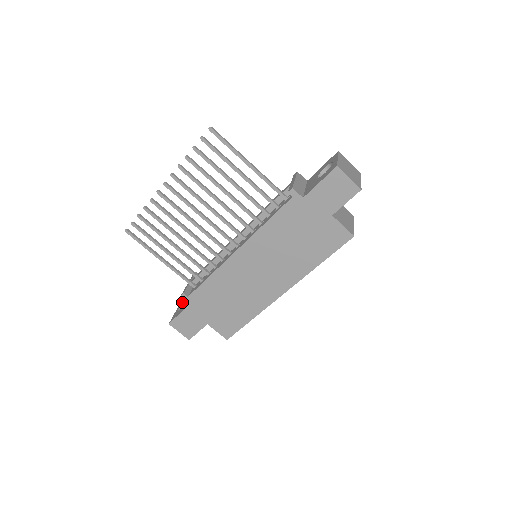
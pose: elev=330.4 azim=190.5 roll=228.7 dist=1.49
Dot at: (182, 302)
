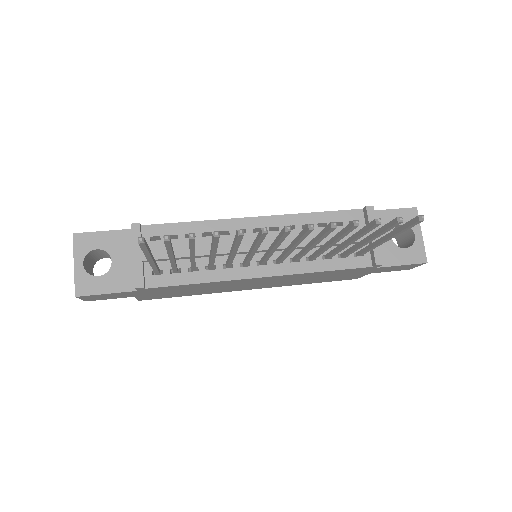
Dot at: (85, 246)
